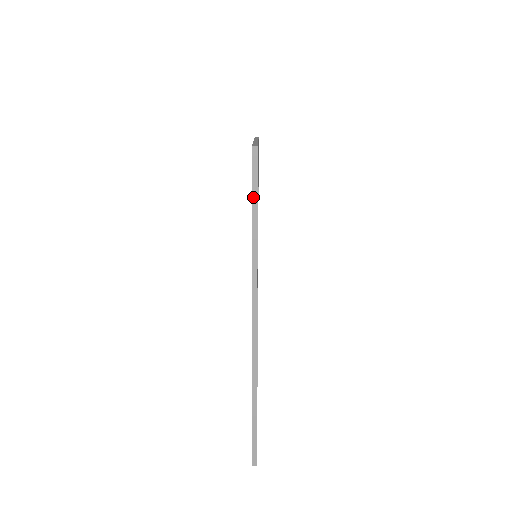
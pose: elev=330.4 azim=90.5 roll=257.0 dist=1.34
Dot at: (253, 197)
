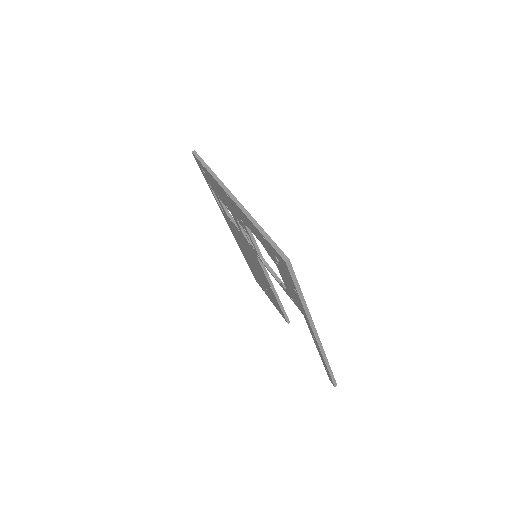
Dot at: (295, 285)
